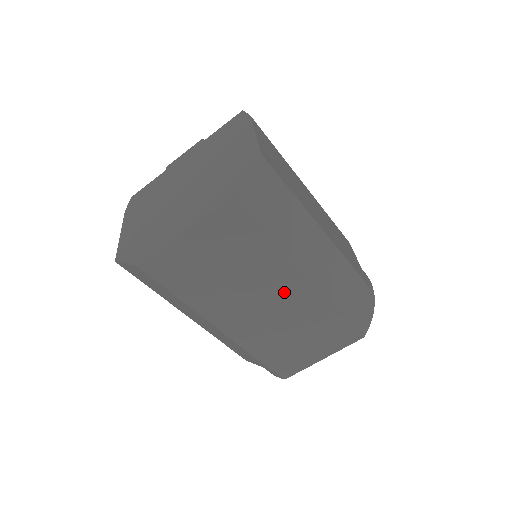
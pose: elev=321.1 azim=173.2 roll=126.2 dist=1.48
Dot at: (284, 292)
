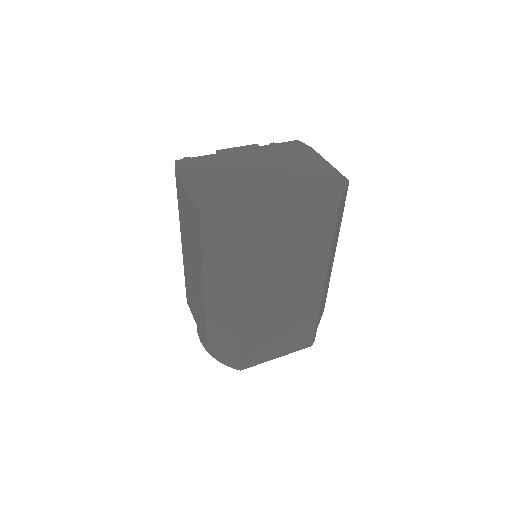
Dot at: (303, 289)
